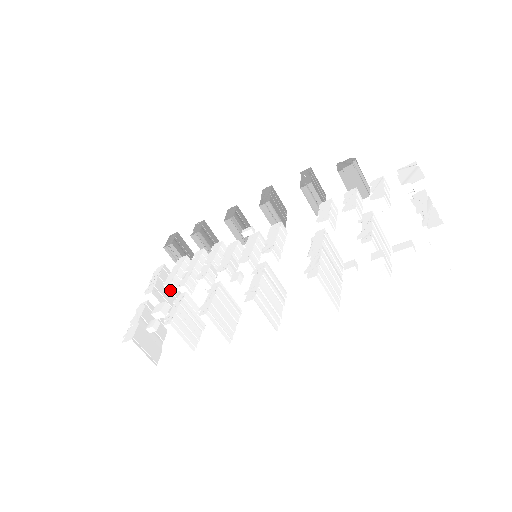
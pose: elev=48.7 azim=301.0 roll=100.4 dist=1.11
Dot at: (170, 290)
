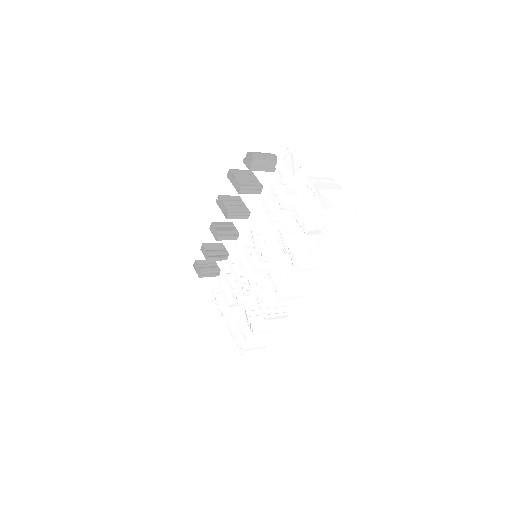
Dot at: (232, 306)
